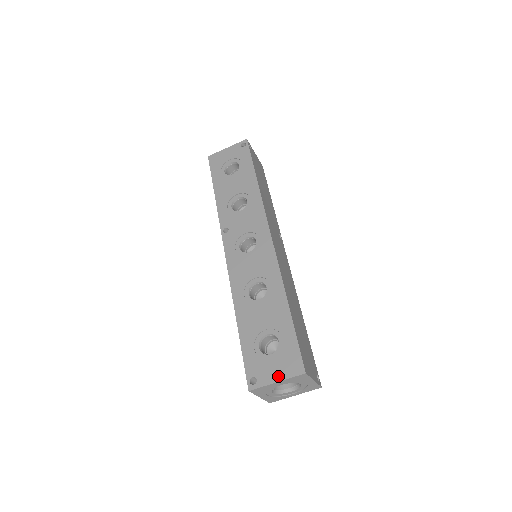
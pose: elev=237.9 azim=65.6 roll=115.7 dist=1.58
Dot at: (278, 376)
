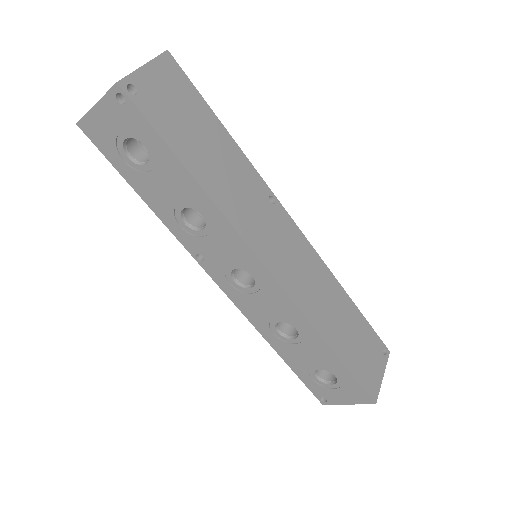
Dot at: (347, 401)
